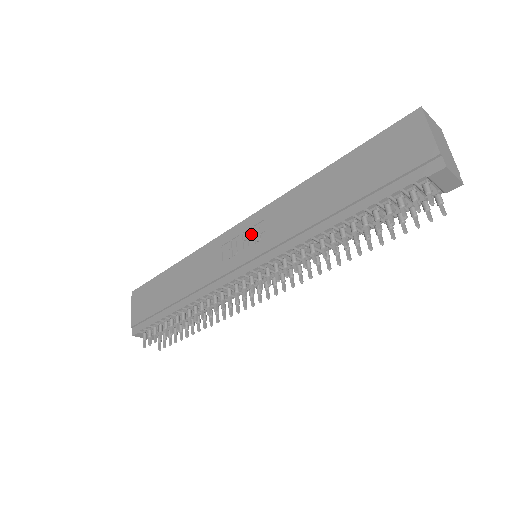
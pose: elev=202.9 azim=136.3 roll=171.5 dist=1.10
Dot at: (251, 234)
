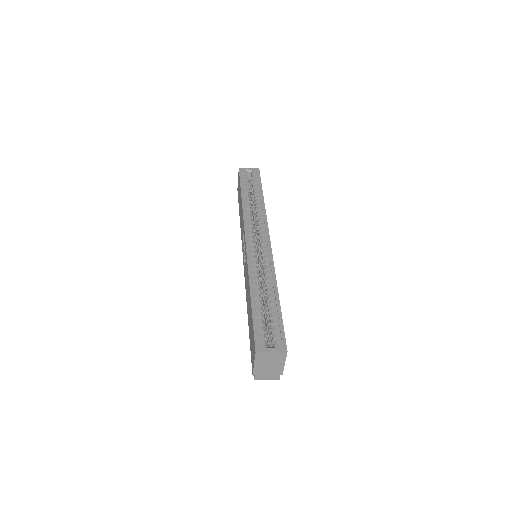
Dot at: (245, 255)
